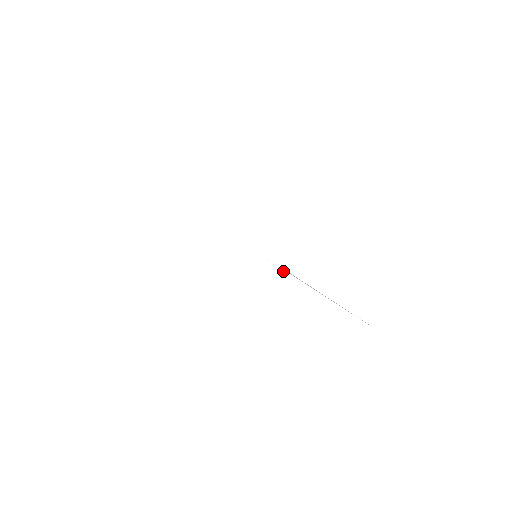
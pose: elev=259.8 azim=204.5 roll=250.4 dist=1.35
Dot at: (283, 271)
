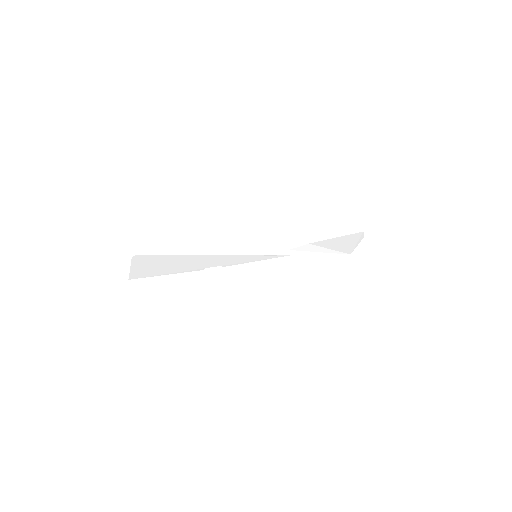
Dot at: occluded
